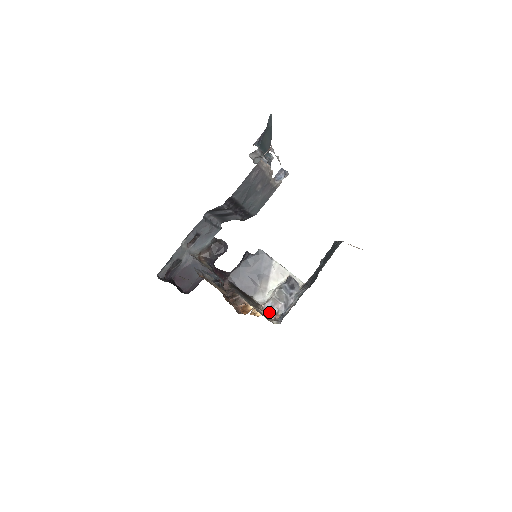
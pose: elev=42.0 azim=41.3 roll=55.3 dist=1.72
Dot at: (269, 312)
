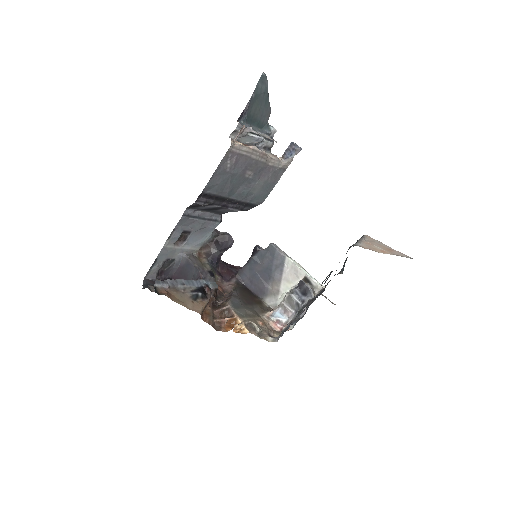
Dot at: (275, 321)
